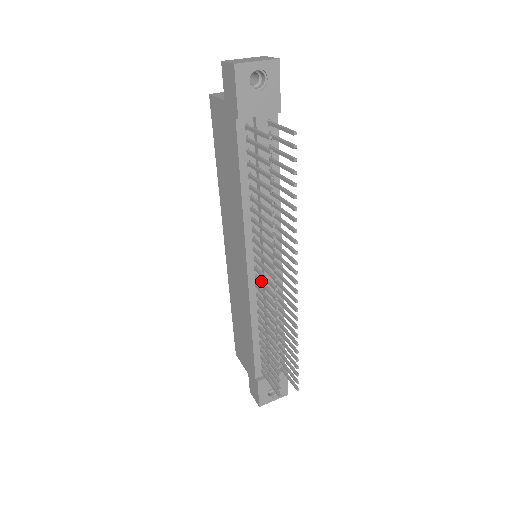
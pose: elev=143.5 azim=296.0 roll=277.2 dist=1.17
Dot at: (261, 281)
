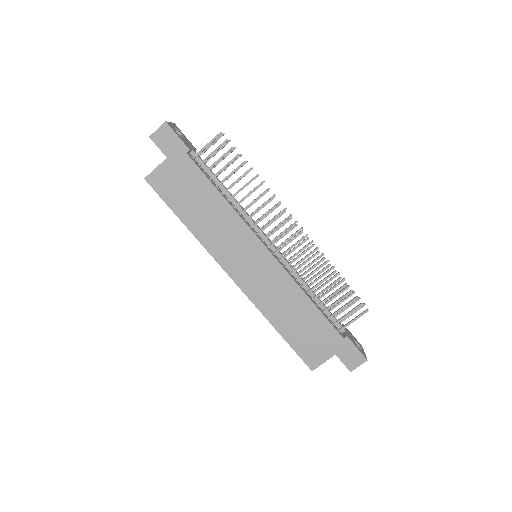
Dot at: (280, 247)
